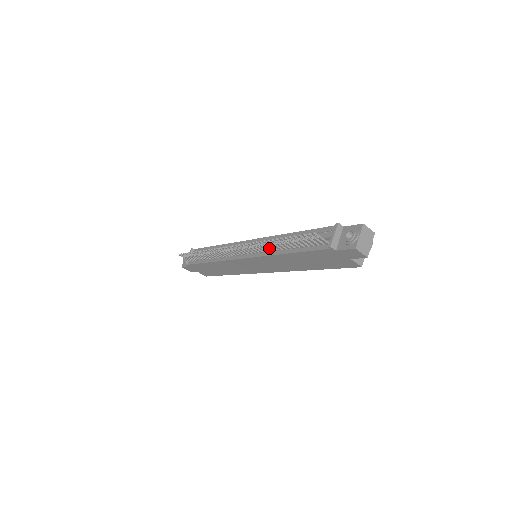
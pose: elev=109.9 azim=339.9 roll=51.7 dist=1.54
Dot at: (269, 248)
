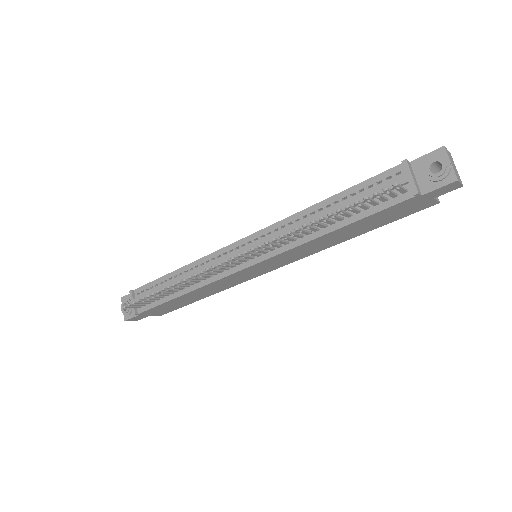
Dot at: (298, 236)
